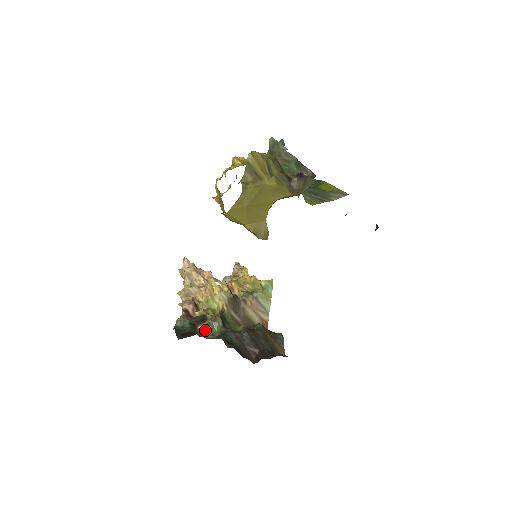
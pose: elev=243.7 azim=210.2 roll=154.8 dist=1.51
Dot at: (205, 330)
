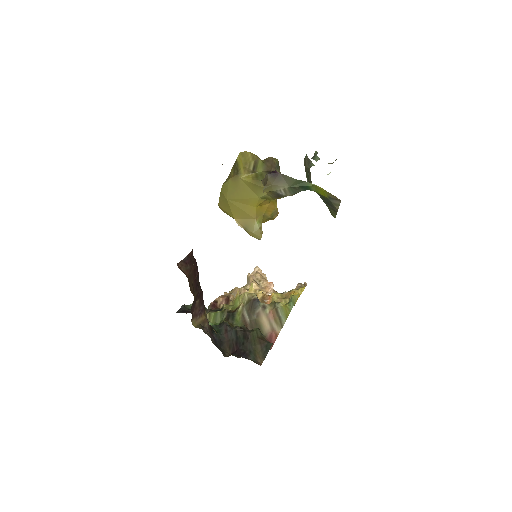
Dot at: (211, 317)
